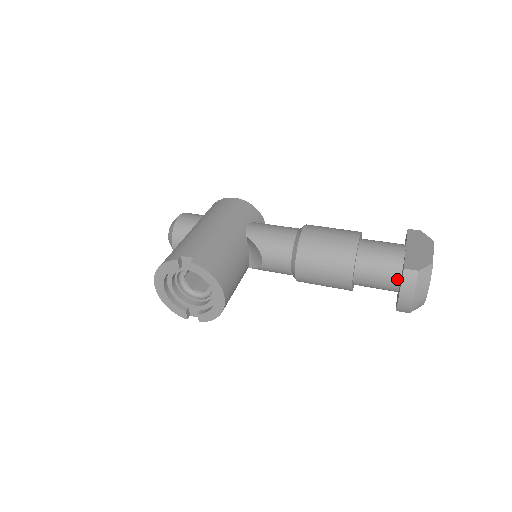
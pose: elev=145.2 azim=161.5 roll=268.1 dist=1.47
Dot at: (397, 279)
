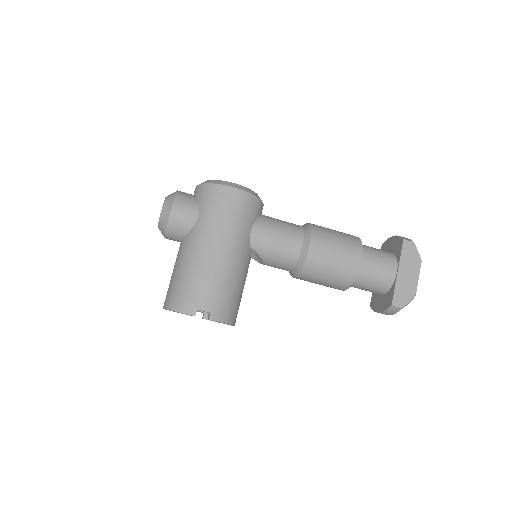
Dot at: (381, 294)
